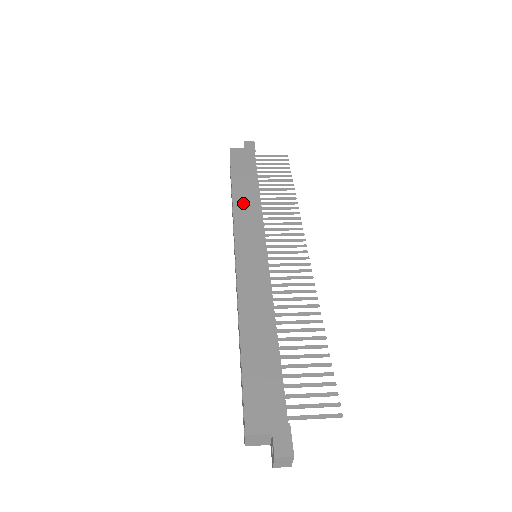
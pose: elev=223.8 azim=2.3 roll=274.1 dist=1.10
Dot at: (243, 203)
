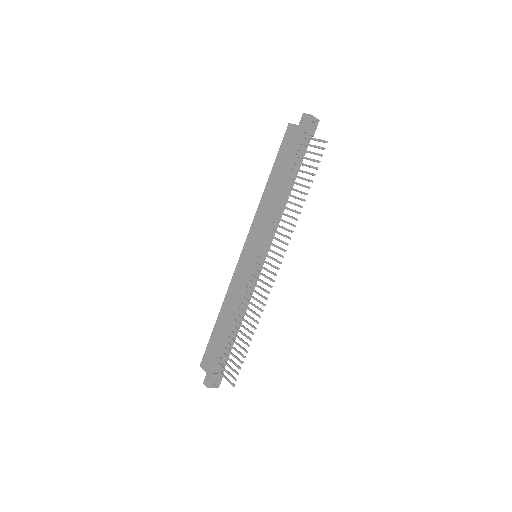
Dot at: (265, 203)
